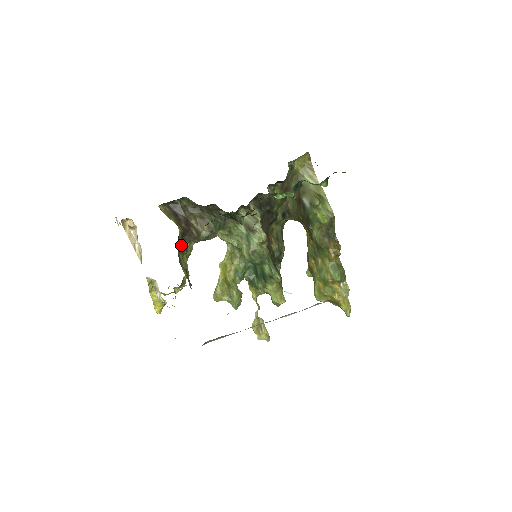
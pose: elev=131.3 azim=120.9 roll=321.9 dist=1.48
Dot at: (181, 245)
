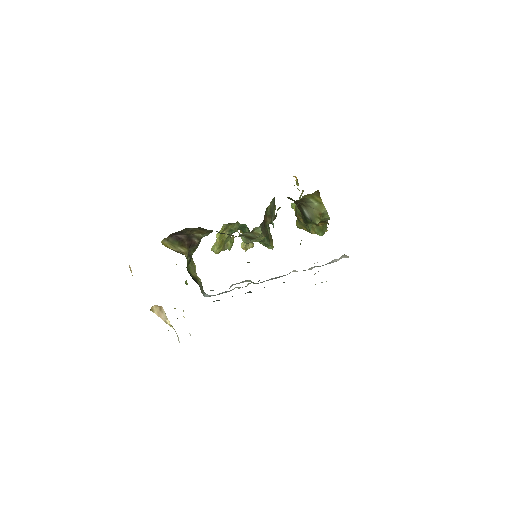
Dot at: (189, 262)
